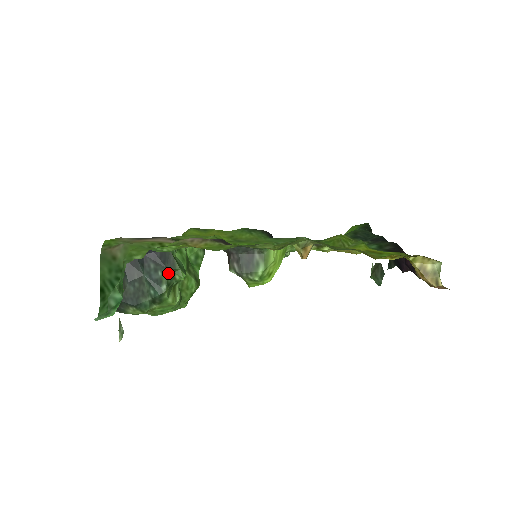
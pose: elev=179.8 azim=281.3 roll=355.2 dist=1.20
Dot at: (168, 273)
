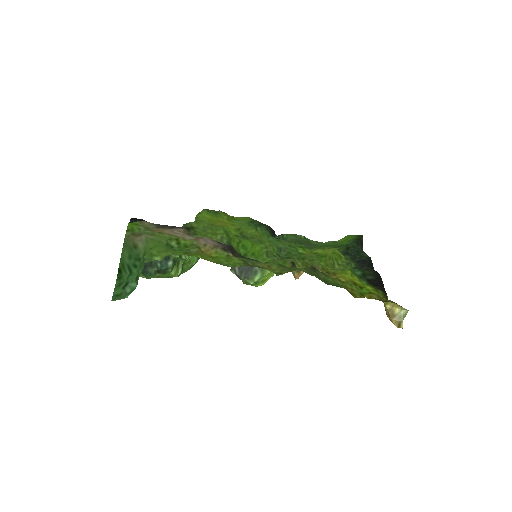
Dot at: occluded
